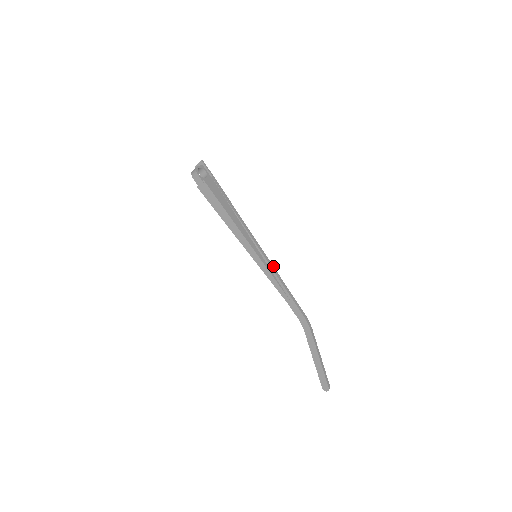
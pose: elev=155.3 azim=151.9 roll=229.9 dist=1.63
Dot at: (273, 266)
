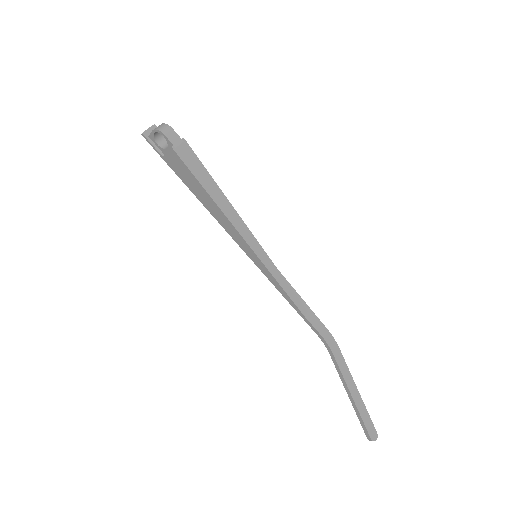
Dot at: occluded
